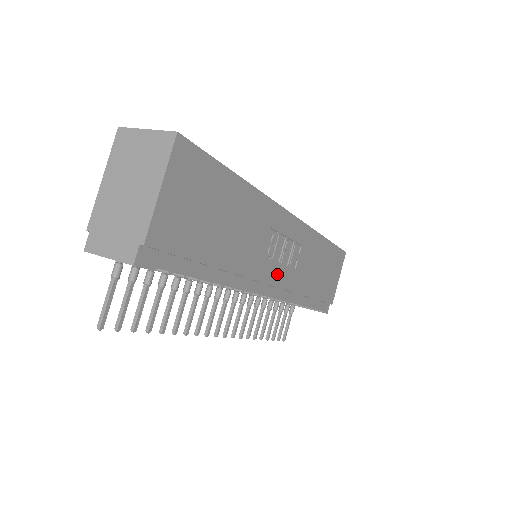
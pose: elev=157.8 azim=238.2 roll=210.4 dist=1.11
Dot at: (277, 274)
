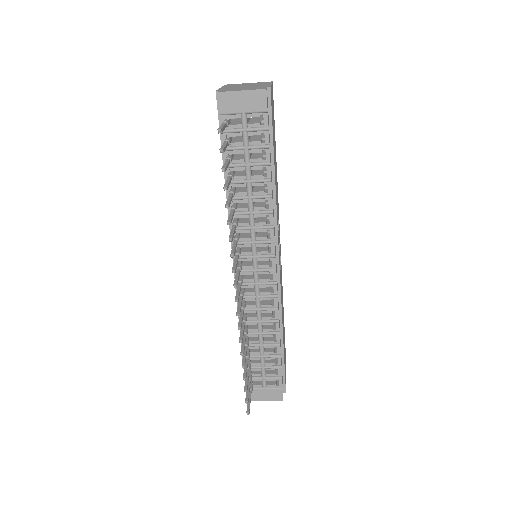
Dot at: occluded
